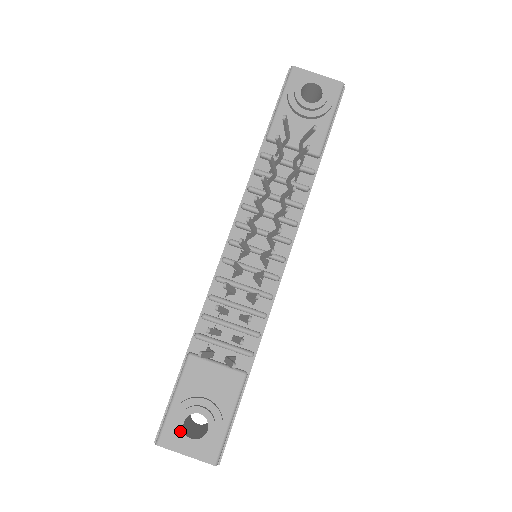
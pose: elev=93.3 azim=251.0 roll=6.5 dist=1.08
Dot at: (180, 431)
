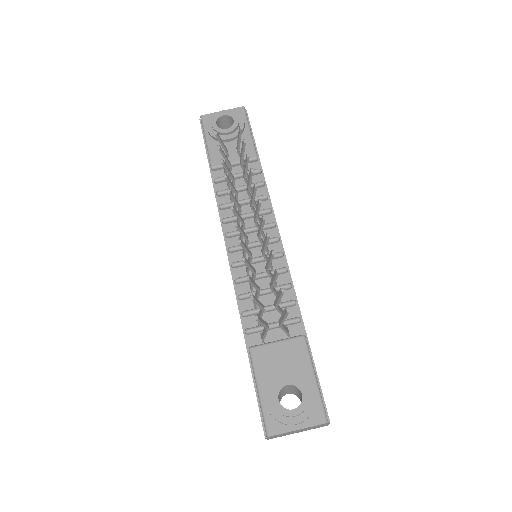
Dot at: (280, 409)
